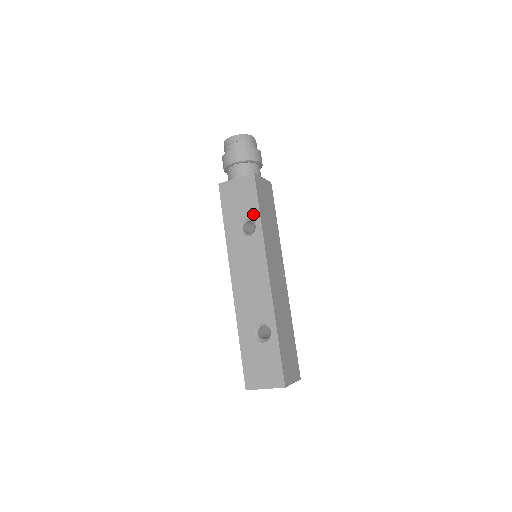
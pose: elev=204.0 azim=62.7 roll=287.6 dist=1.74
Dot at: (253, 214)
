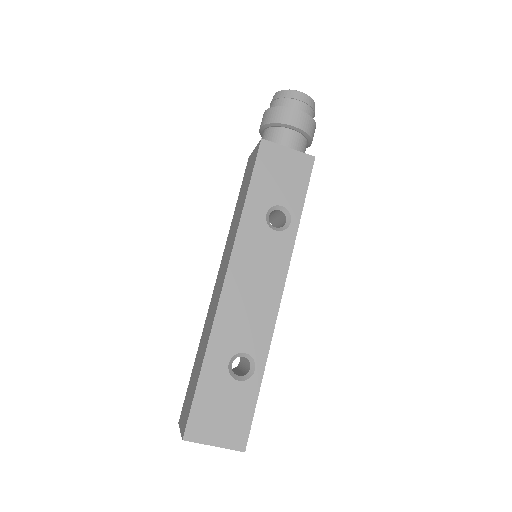
Dot at: (293, 206)
